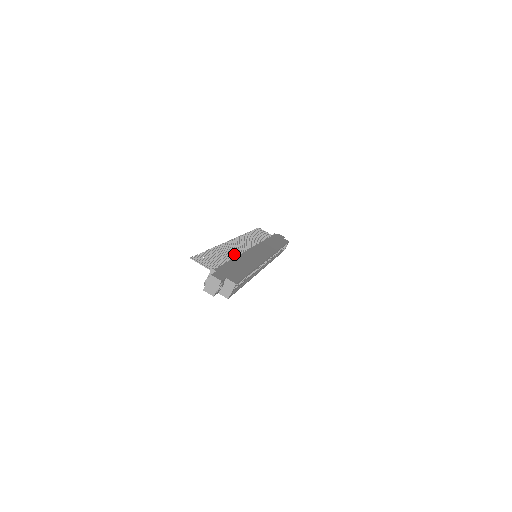
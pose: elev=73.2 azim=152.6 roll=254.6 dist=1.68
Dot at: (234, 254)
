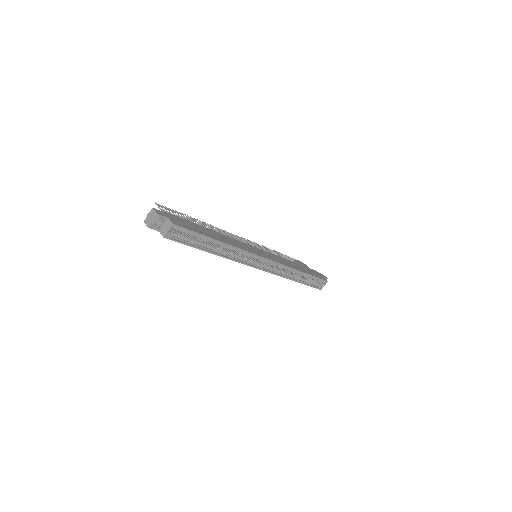
Dot at: occluded
